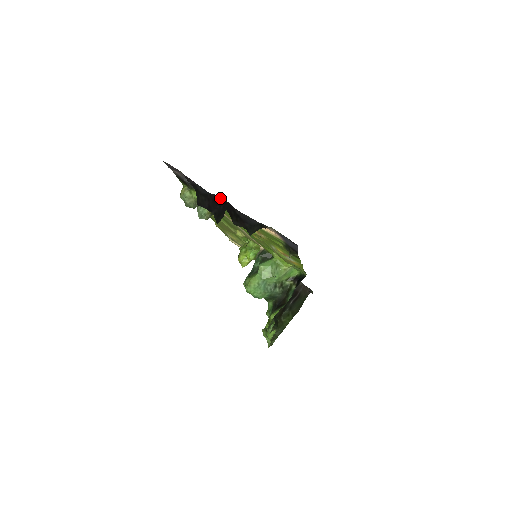
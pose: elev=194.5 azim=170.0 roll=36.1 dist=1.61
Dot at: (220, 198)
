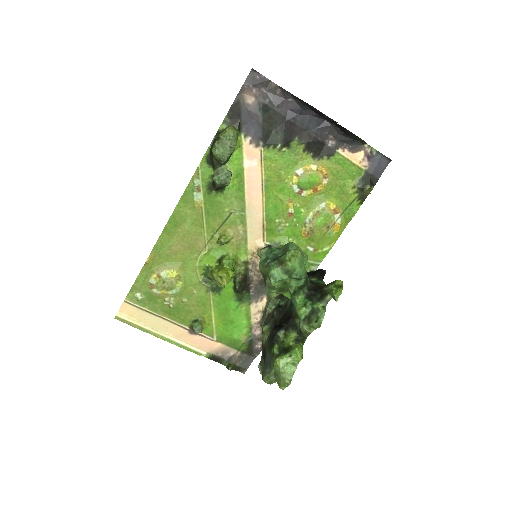
Dot at: (316, 116)
